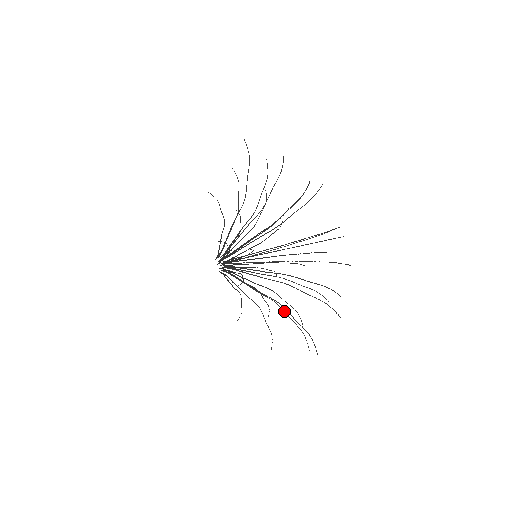
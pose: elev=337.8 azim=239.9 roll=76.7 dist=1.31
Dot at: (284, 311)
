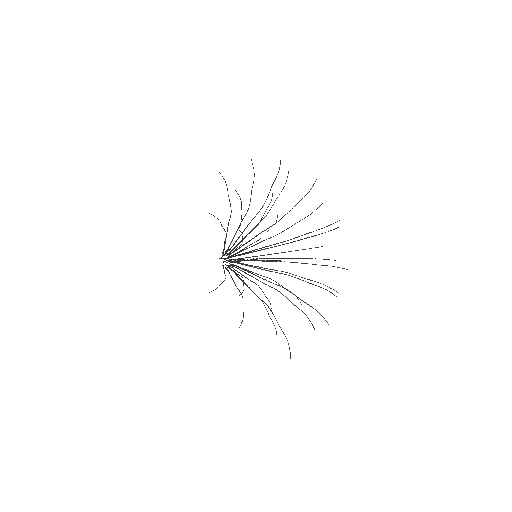
Dot at: (266, 309)
